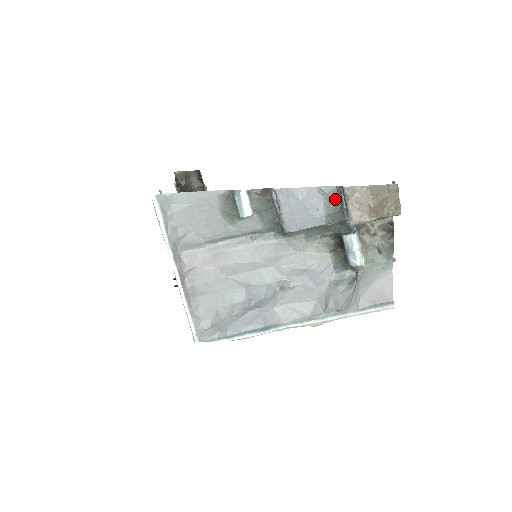
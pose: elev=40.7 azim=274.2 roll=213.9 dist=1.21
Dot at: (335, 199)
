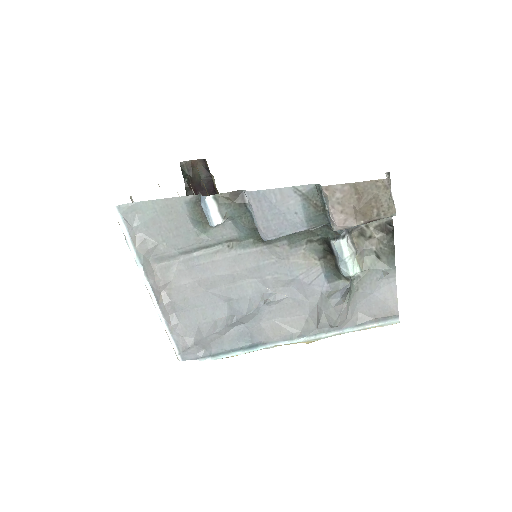
Dot at: (315, 200)
